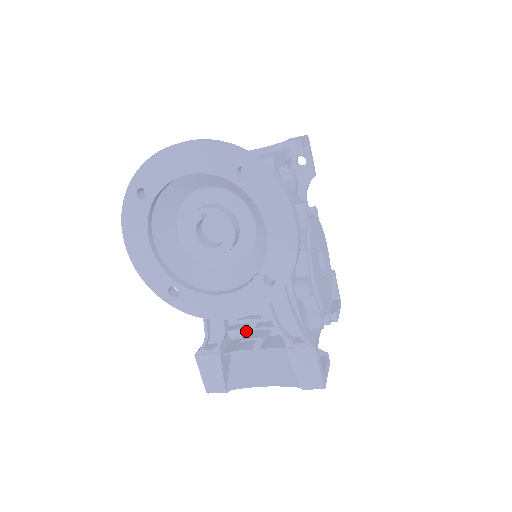
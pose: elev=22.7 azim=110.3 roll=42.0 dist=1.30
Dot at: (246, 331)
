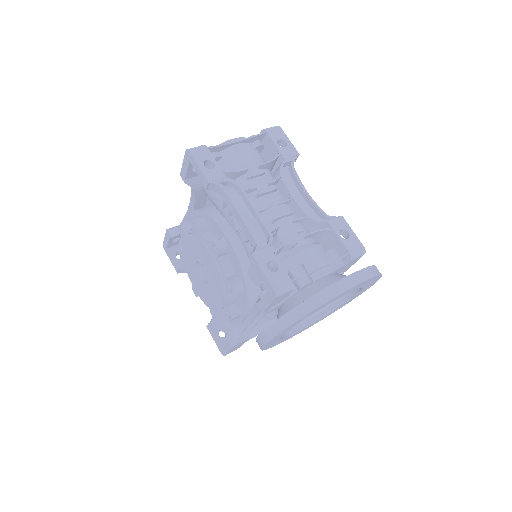
Dot at: occluded
